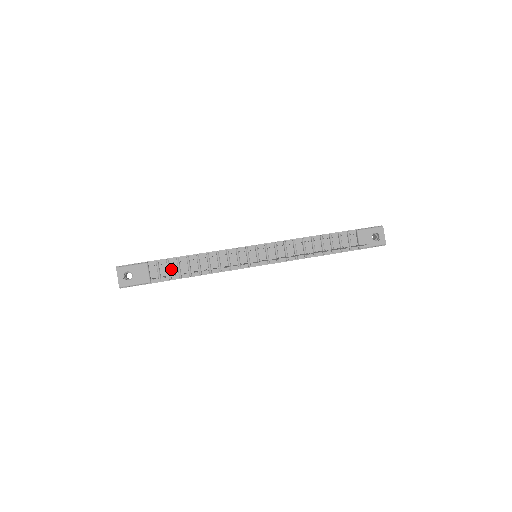
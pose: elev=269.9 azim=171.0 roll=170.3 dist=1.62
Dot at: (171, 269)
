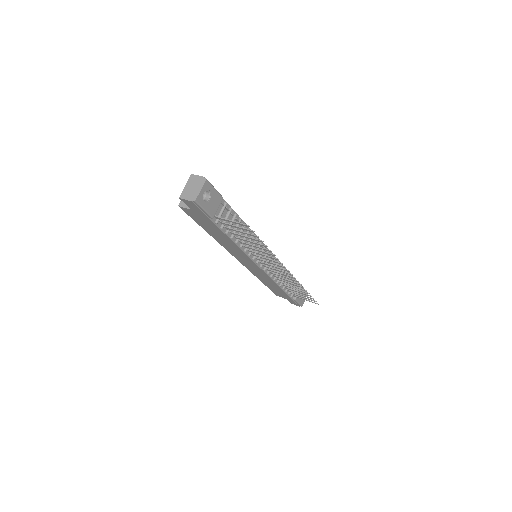
Dot at: occluded
